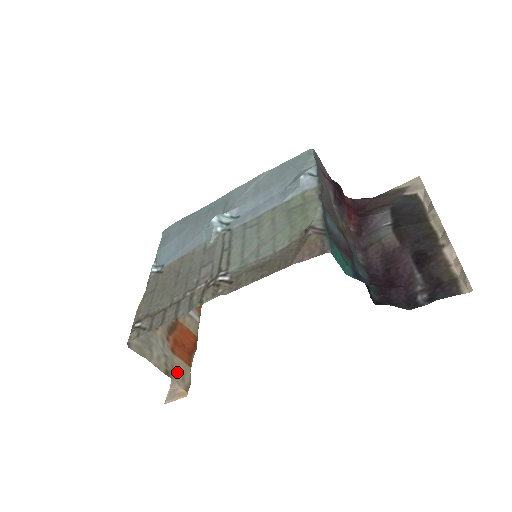
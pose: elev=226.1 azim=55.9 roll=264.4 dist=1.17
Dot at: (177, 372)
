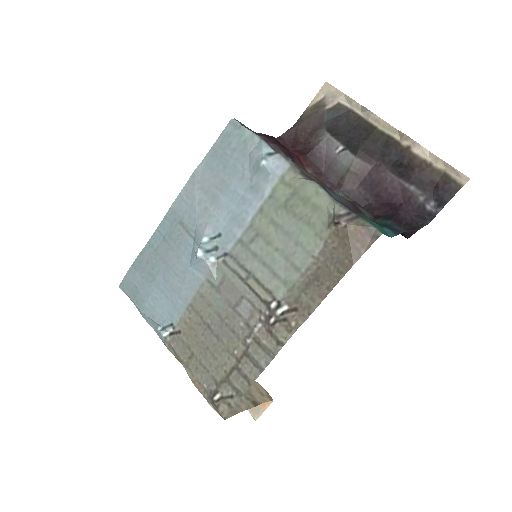
Dot at: (255, 394)
